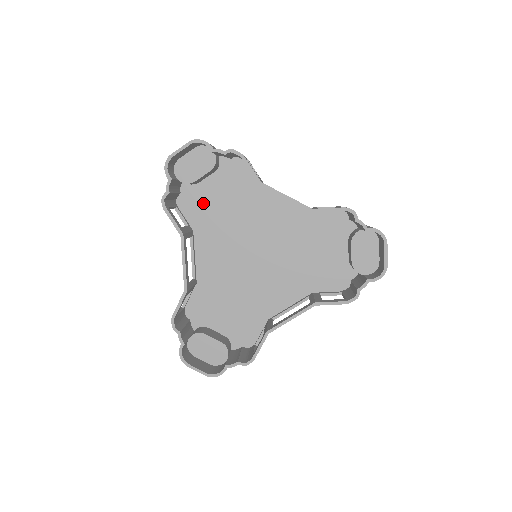
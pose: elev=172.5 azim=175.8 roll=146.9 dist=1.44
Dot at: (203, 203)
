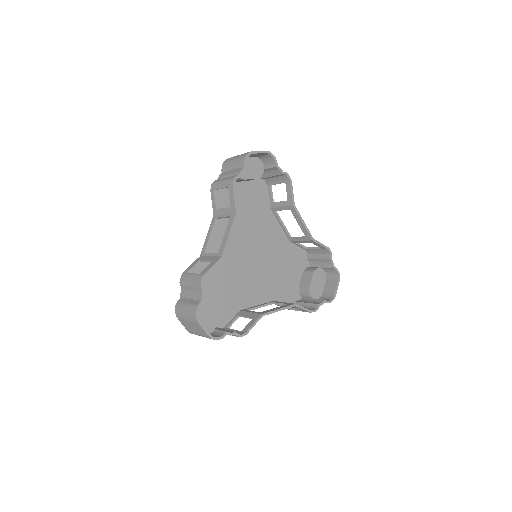
Dot at: occluded
